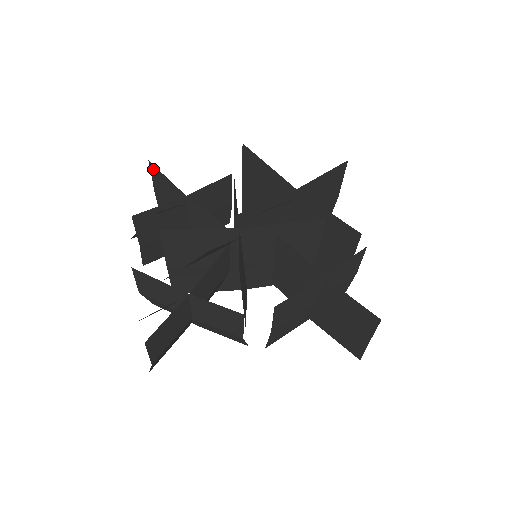
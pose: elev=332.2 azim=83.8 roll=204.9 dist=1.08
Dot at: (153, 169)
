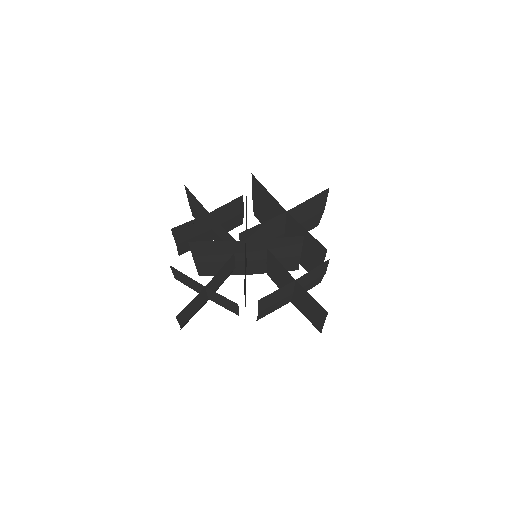
Dot at: (187, 190)
